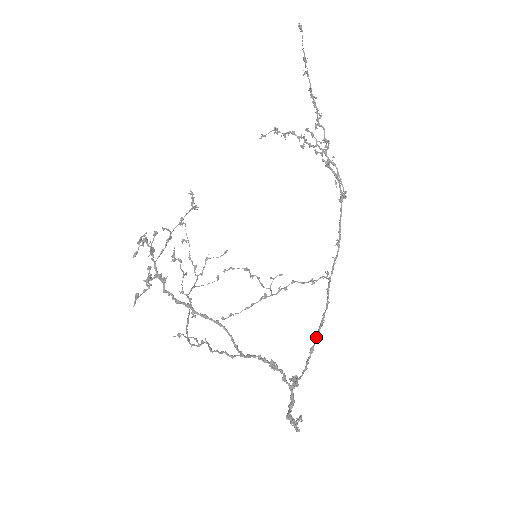
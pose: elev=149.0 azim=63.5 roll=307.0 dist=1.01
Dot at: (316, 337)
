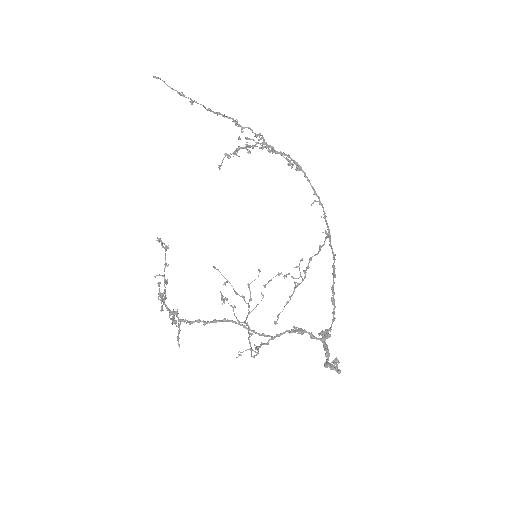
Dot at: (332, 288)
